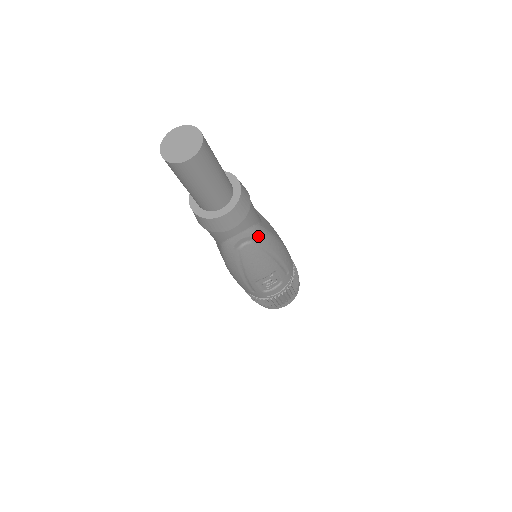
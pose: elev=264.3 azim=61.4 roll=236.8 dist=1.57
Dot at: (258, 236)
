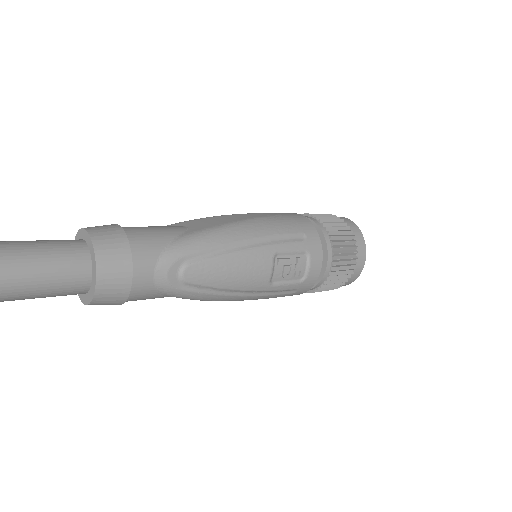
Dot at: (187, 250)
